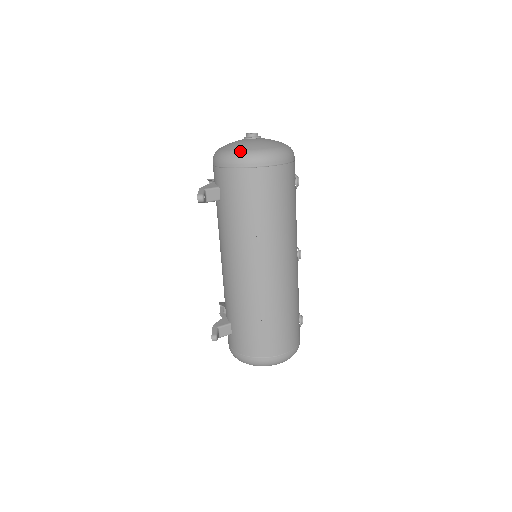
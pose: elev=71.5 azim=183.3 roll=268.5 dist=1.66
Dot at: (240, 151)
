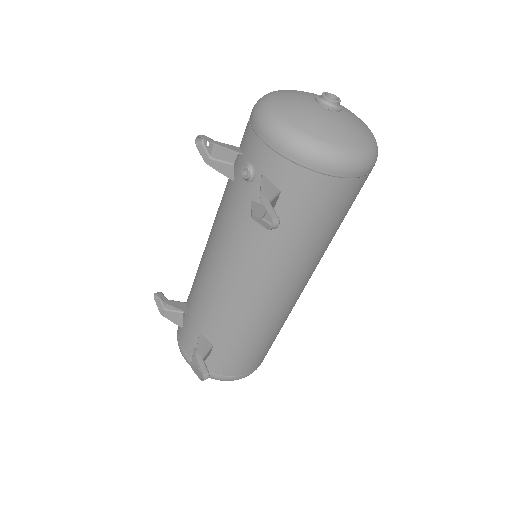
Dot at: (346, 149)
